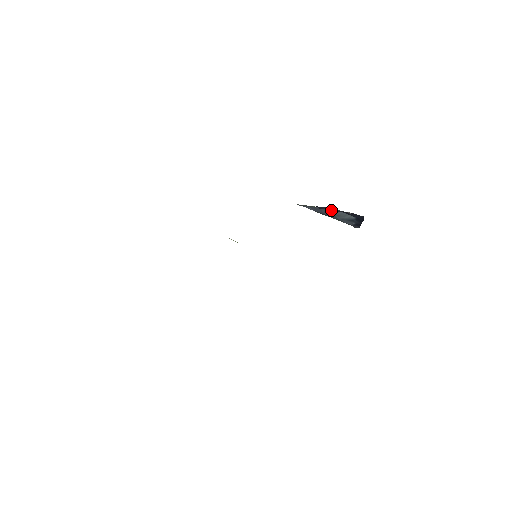
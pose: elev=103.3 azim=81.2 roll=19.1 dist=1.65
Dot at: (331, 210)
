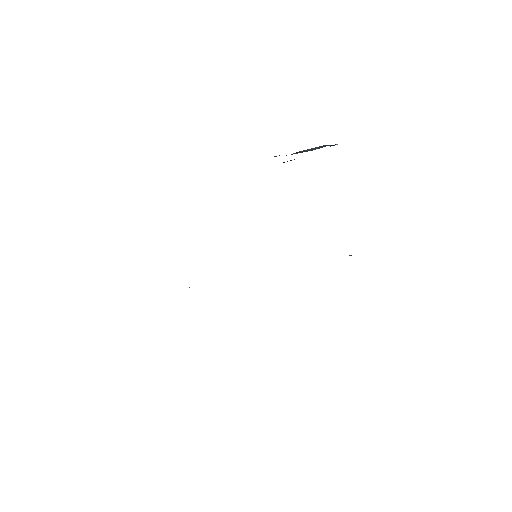
Dot at: occluded
